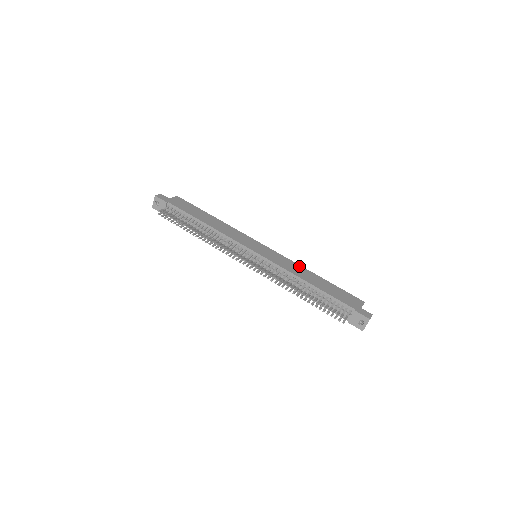
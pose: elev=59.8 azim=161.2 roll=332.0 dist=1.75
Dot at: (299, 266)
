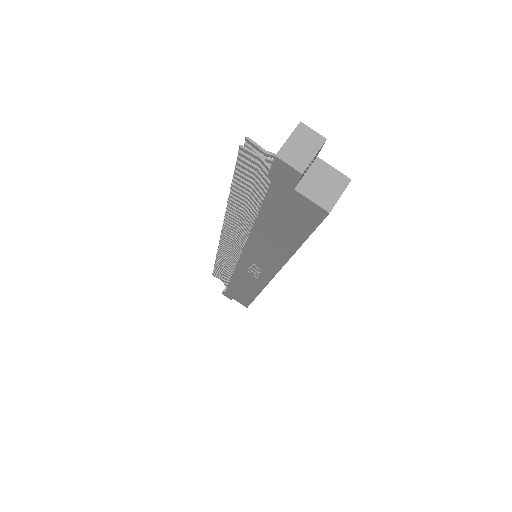
Dot at: occluded
